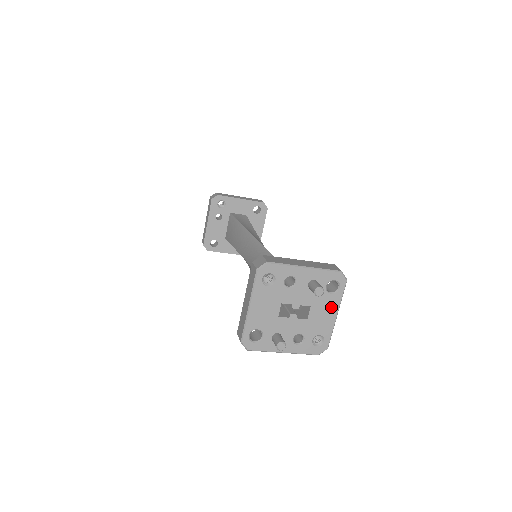
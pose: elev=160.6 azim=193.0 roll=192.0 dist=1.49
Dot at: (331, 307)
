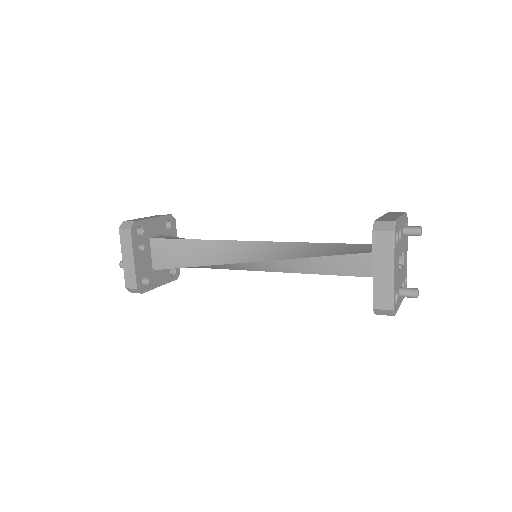
Dot at: (406, 247)
